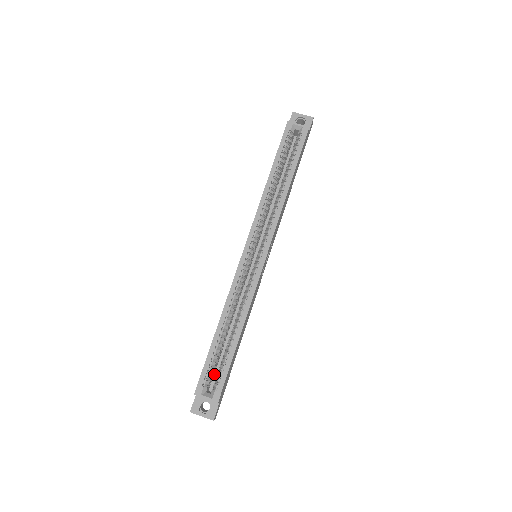
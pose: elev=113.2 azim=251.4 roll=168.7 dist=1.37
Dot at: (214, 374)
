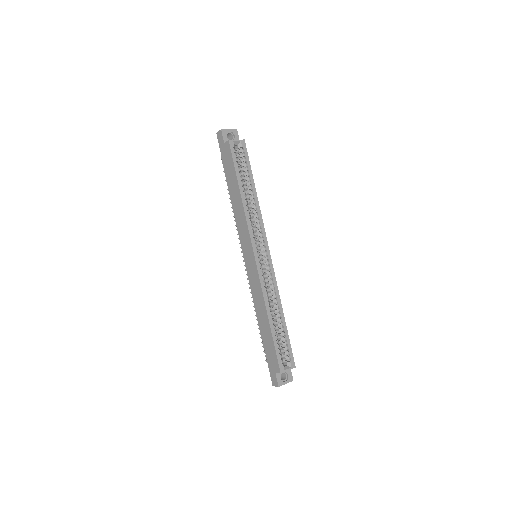
Dot at: occluded
